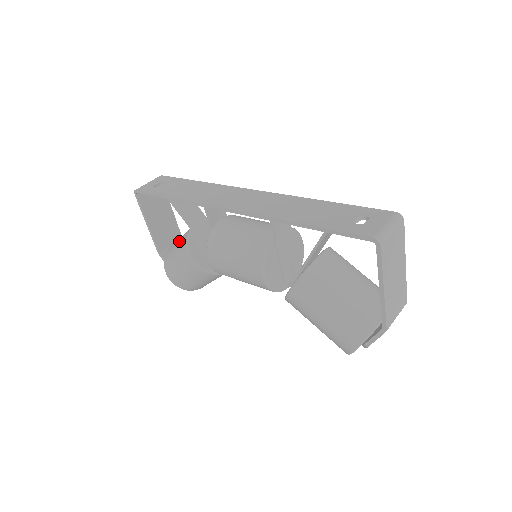
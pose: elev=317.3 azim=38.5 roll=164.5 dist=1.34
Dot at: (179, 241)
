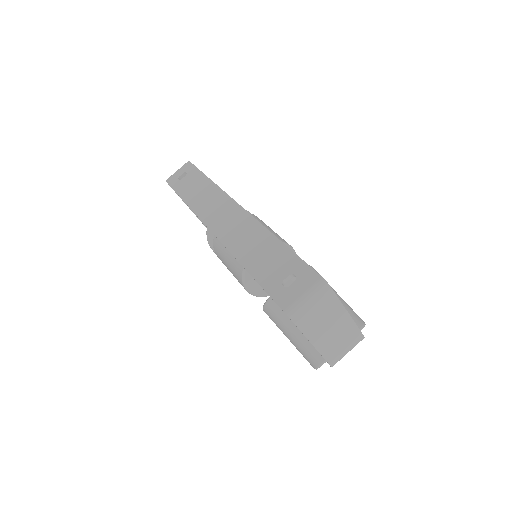
Dot at: occluded
